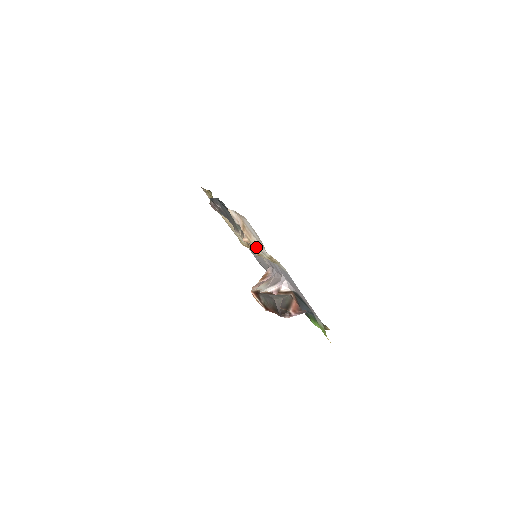
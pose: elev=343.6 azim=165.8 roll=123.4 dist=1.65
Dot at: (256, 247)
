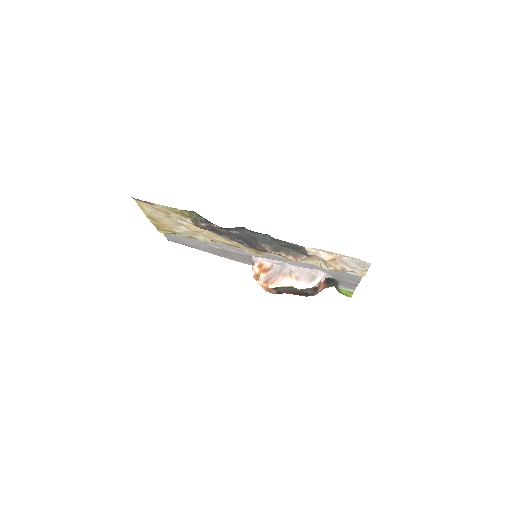
Dot at: (337, 269)
